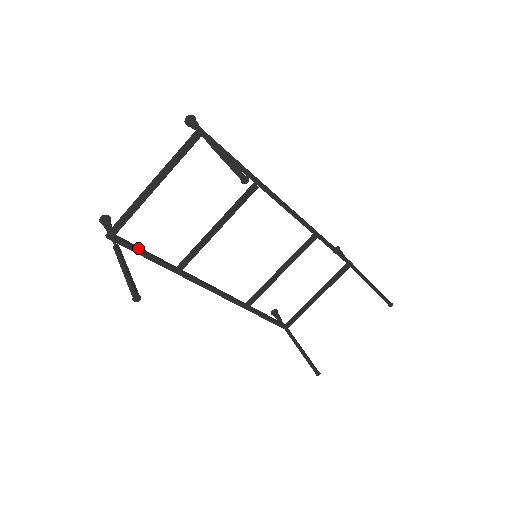
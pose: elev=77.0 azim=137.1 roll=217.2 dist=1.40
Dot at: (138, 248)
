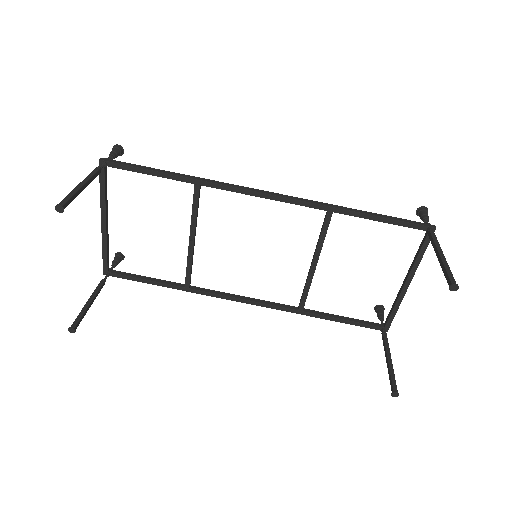
Dot at: (135, 276)
